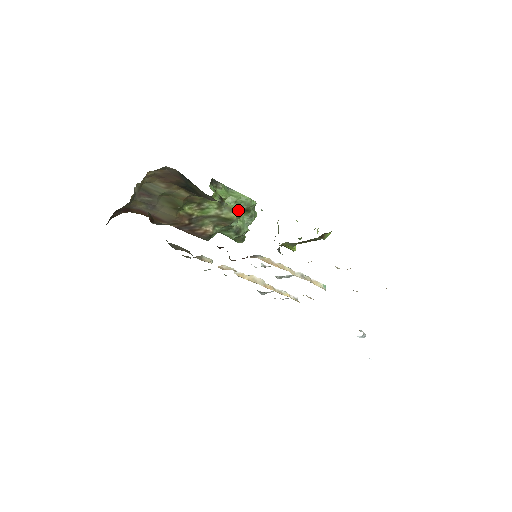
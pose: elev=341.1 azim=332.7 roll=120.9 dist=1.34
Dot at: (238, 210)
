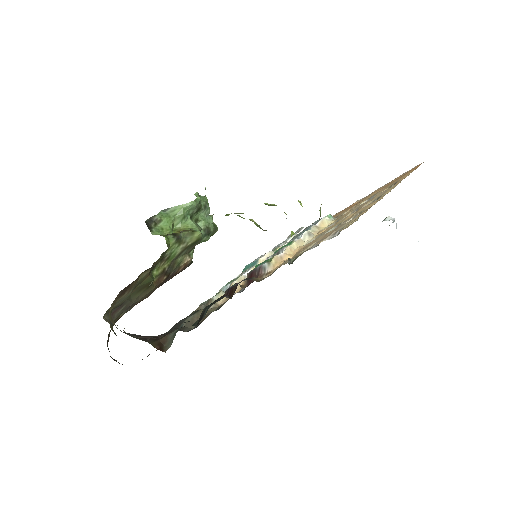
Dot at: (191, 218)
